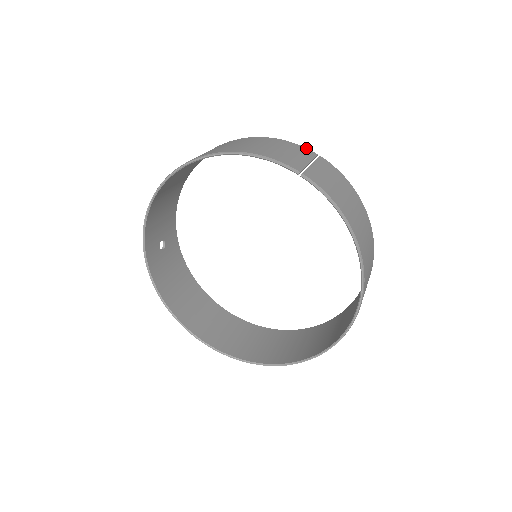
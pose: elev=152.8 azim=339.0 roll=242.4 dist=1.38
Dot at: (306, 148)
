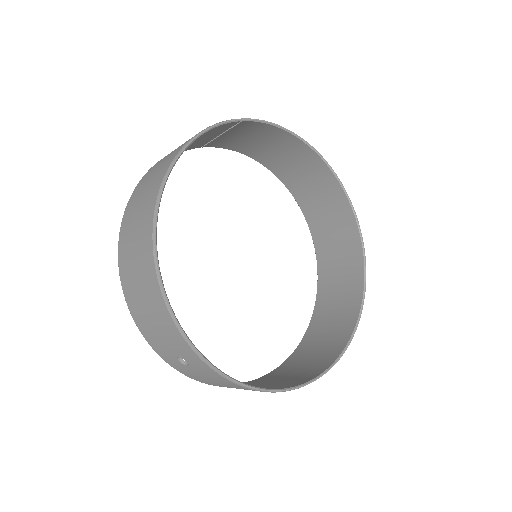
Dot at: occluded
